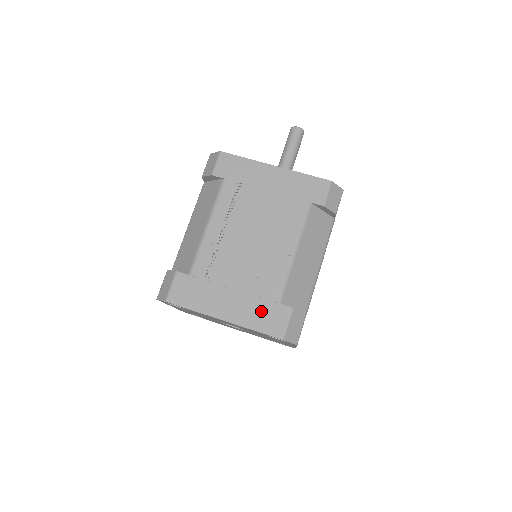
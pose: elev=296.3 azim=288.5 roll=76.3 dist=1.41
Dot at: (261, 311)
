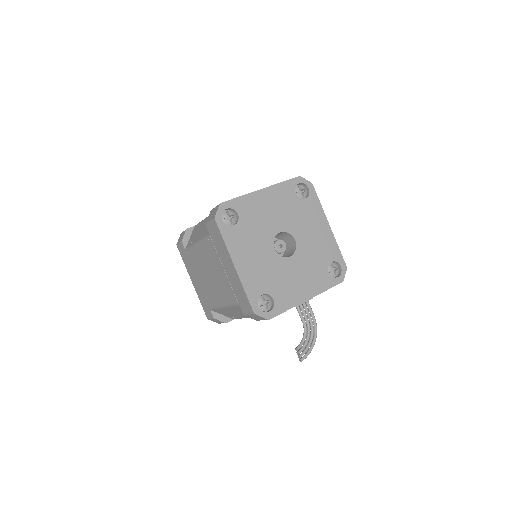
Dot at: occluded
